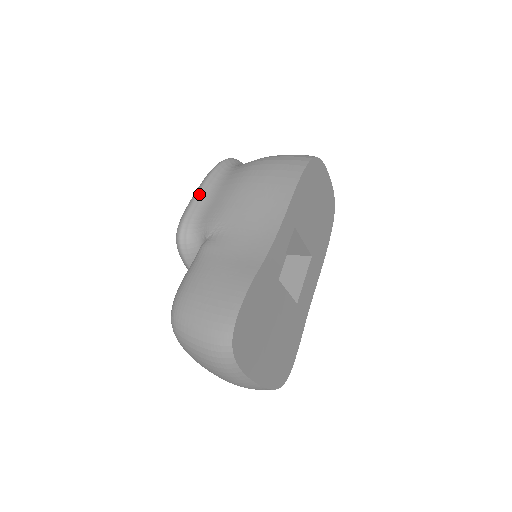
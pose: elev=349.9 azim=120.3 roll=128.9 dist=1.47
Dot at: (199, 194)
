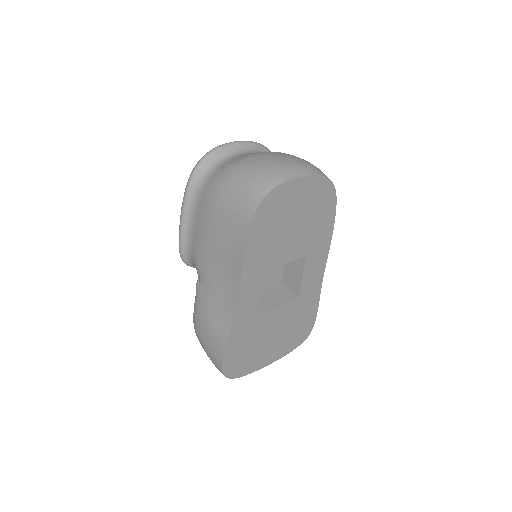
Dot at: (182, 226)
